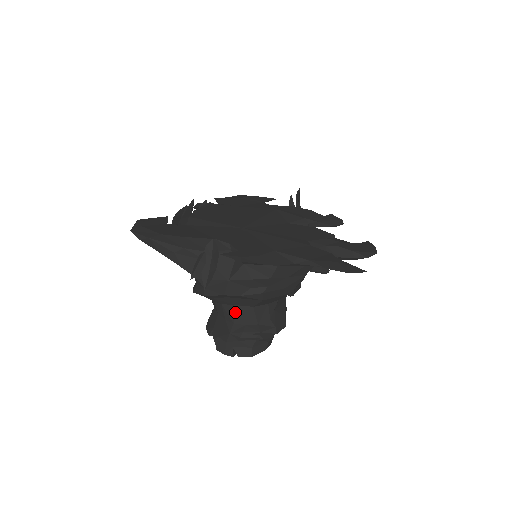
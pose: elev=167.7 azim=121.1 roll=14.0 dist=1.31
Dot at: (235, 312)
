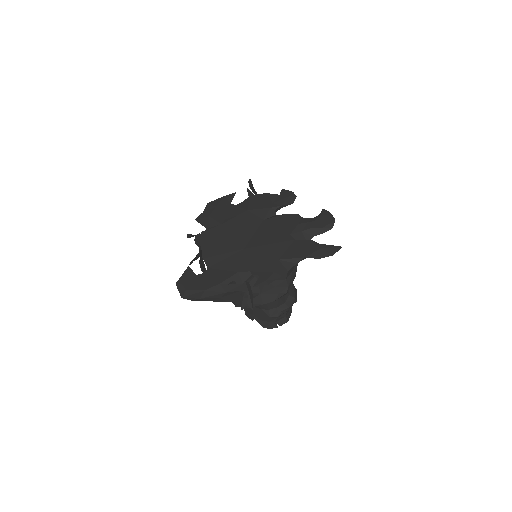
Dot at: (267, 304)
